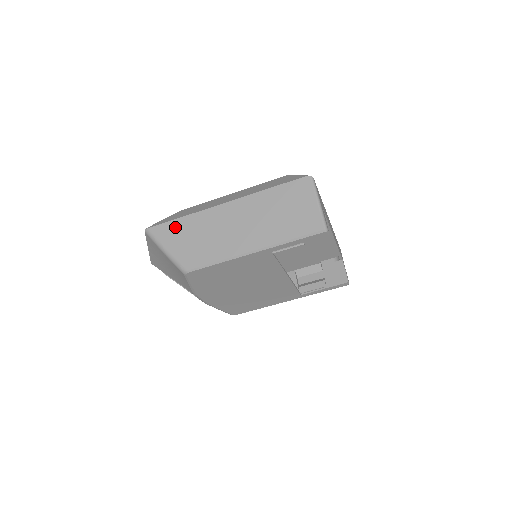
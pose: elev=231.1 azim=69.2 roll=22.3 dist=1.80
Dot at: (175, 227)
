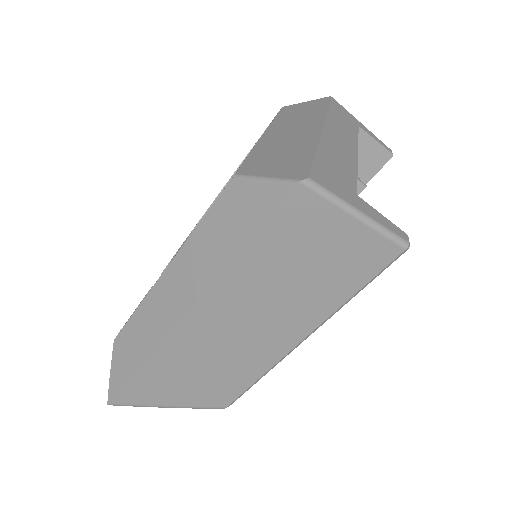
Dot at: (146, 383)
